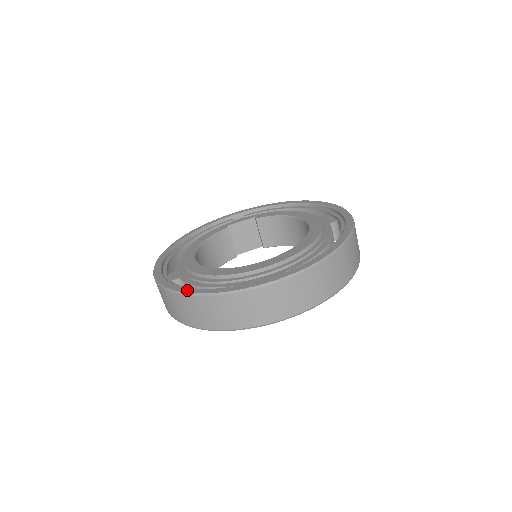
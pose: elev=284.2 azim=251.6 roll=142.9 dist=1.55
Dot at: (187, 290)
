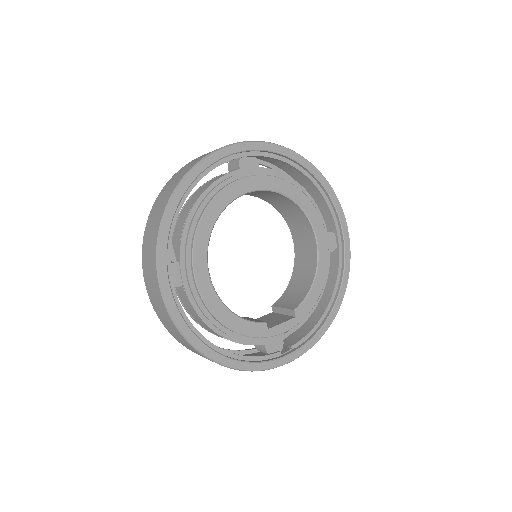
Dot at: occluded
